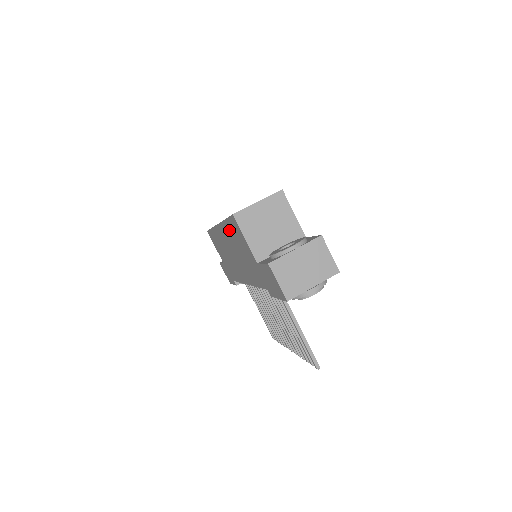
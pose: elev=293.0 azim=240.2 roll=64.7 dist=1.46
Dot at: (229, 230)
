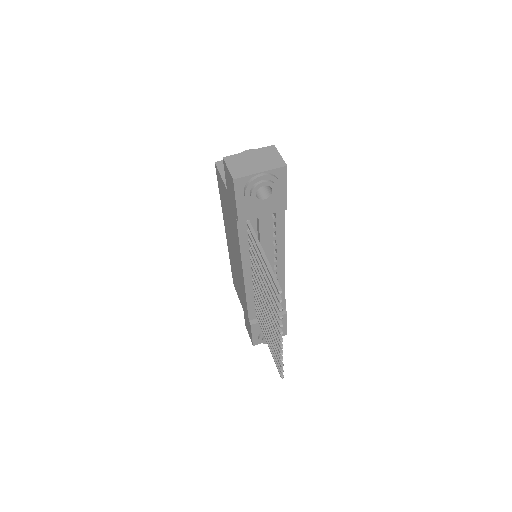
Dot at: (223, 205)
